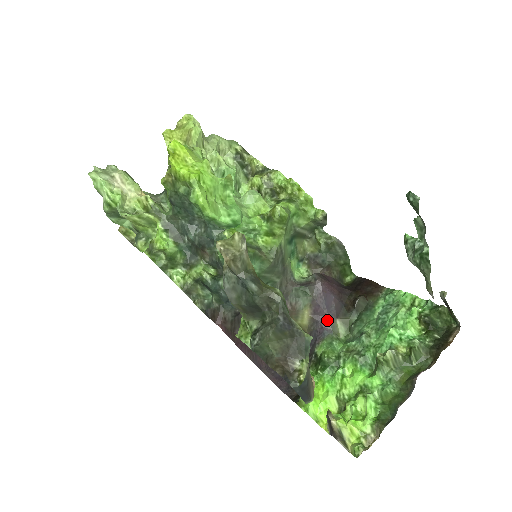
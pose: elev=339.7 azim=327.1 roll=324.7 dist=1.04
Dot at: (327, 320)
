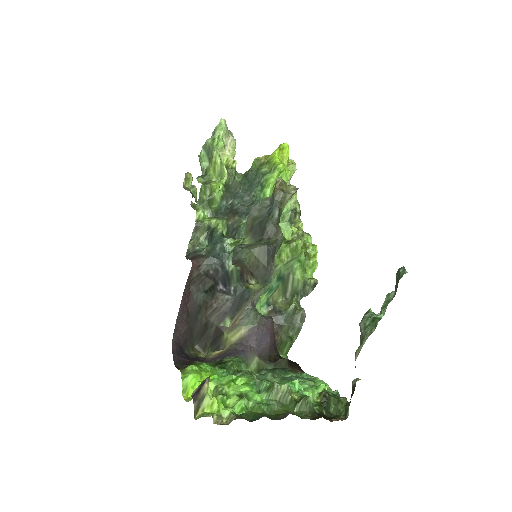
Dot at: (251, 349)
